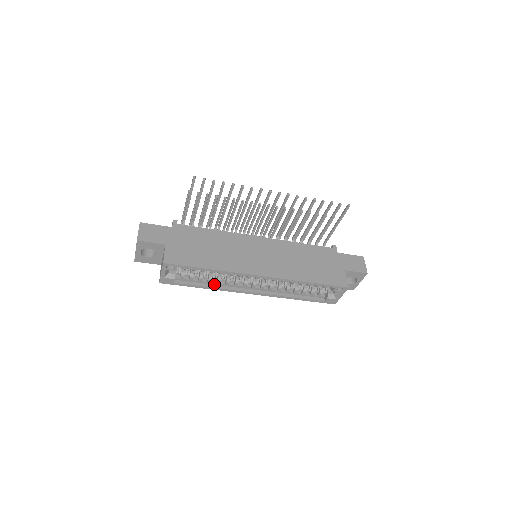
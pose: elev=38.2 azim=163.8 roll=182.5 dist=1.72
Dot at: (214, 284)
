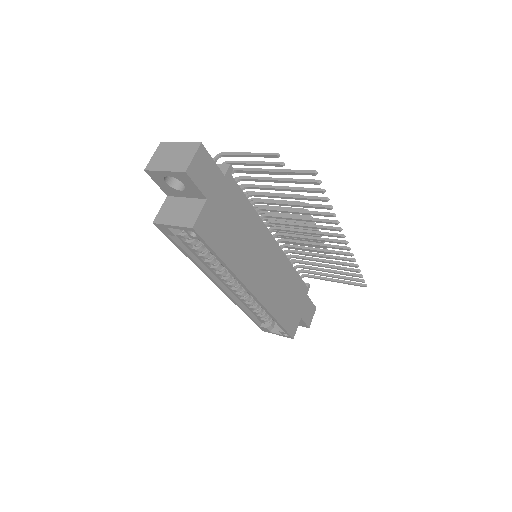
Dot at: (200, 259)
